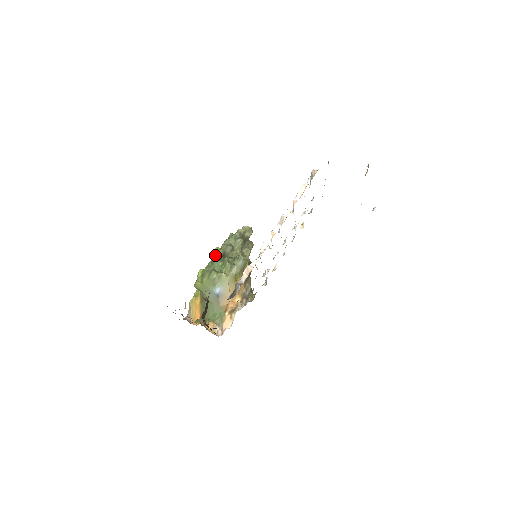
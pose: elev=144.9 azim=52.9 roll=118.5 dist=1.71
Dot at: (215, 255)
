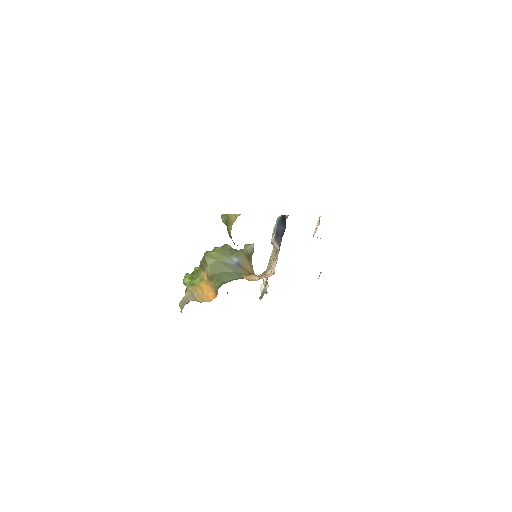
Dot at: occluded
